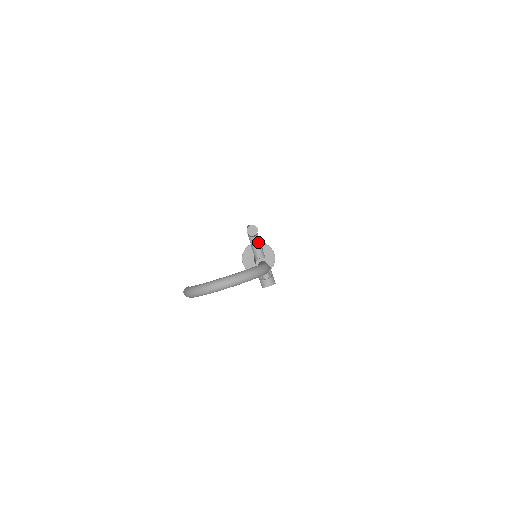
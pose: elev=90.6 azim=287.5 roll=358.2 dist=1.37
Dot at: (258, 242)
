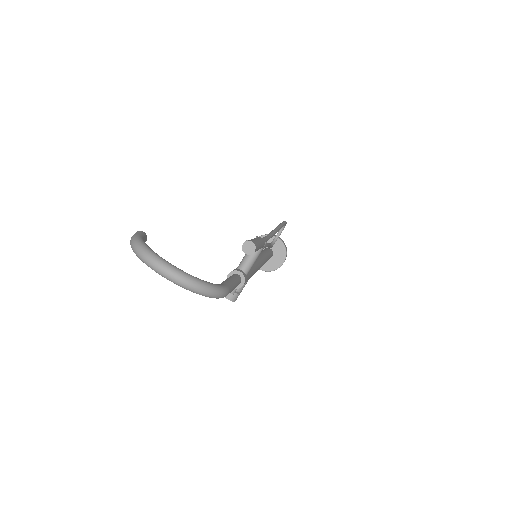
Dot at: (255, 256)
